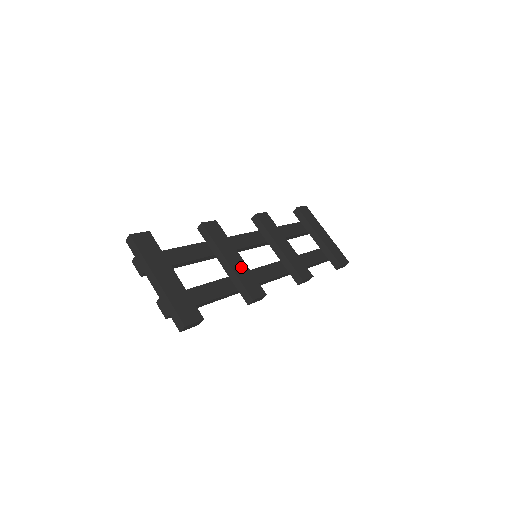
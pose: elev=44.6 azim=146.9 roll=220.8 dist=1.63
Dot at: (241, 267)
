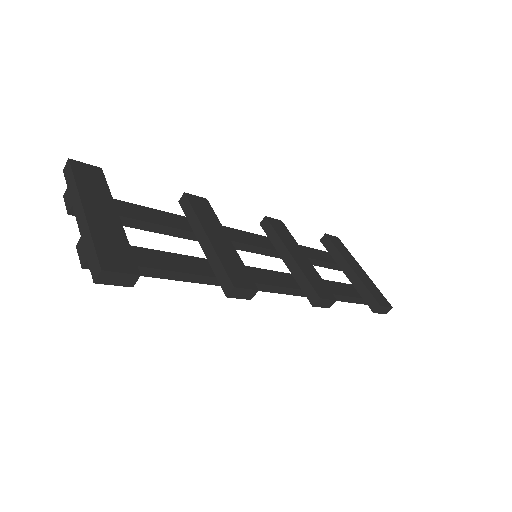
Dot at: (227, 250)
